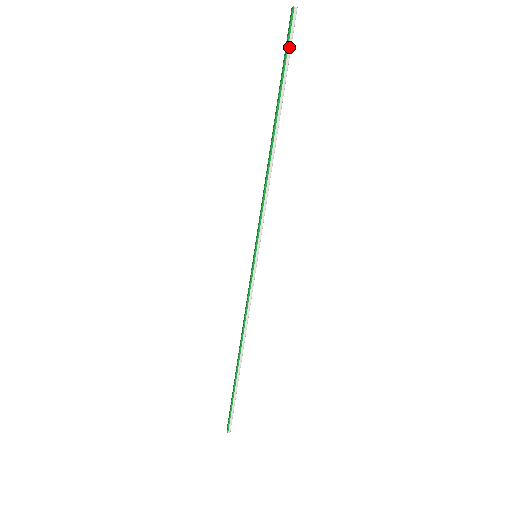
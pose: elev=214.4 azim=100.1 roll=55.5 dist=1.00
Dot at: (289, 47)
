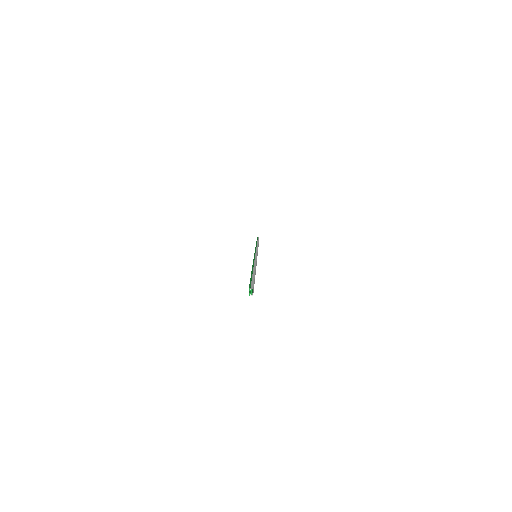
Dot at: occluded
